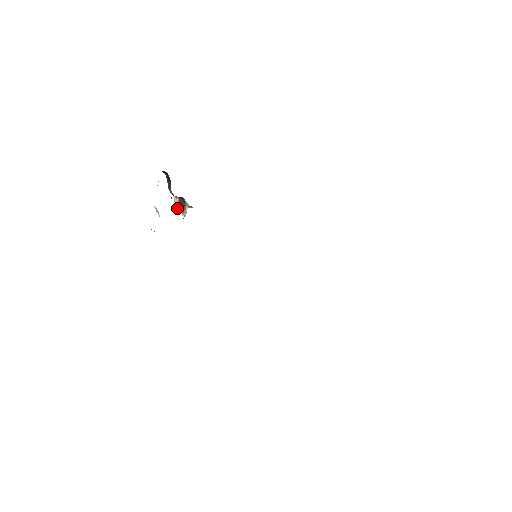
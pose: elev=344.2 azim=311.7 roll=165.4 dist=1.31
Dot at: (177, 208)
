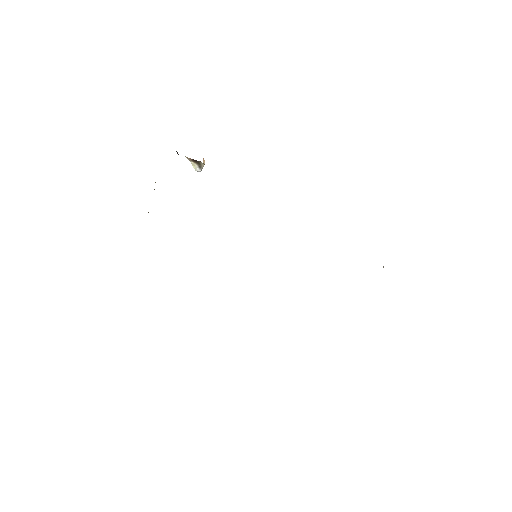
Dot at: (192, 164)
